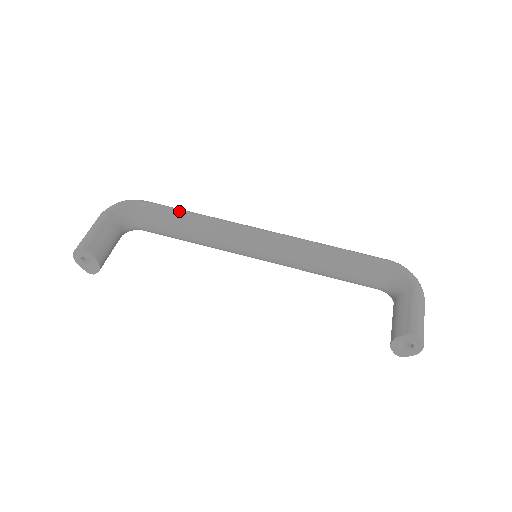
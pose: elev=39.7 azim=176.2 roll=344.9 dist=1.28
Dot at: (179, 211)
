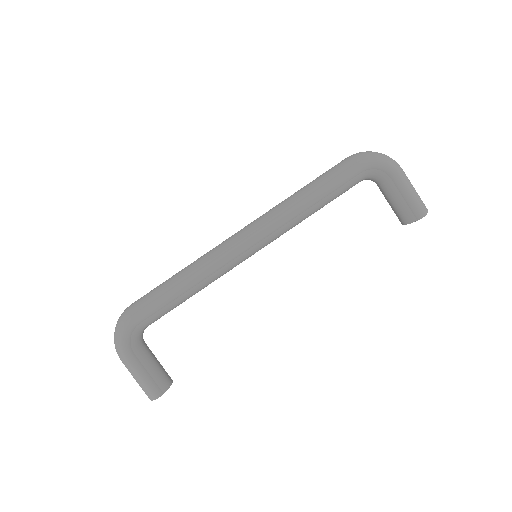
Dot at: (171, 296)
